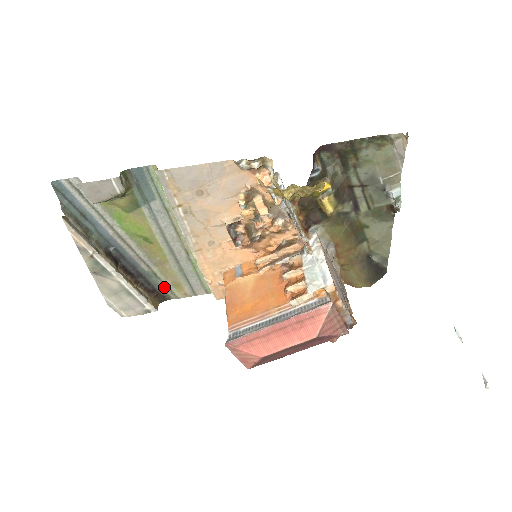
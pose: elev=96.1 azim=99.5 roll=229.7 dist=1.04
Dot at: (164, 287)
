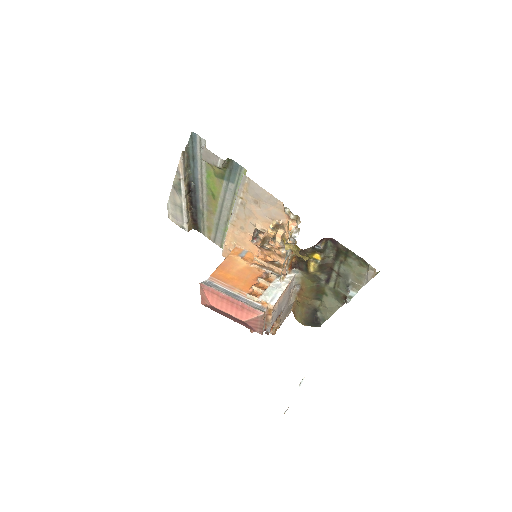
Dot at: (202, 224)
